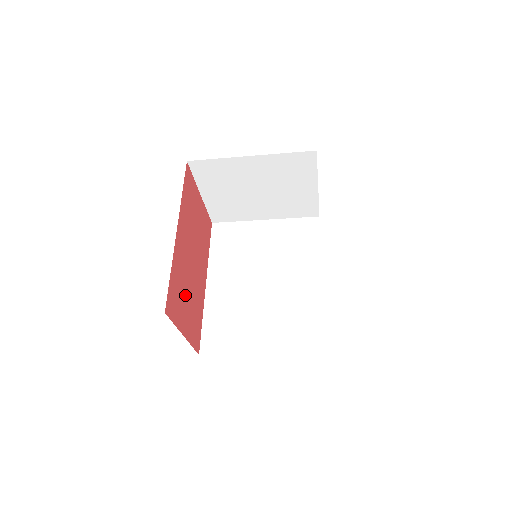
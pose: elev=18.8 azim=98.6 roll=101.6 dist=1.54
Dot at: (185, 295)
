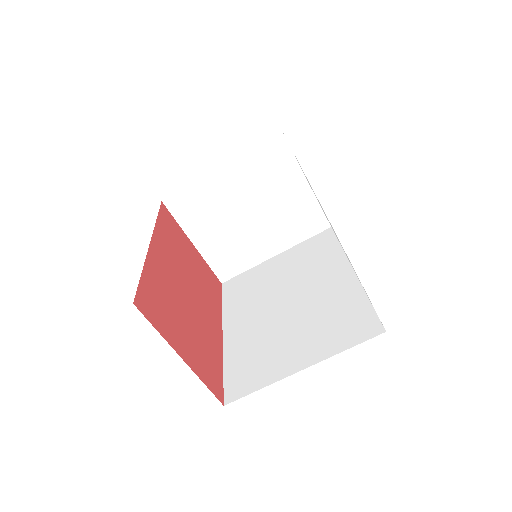
Dot at: (178, 316)
